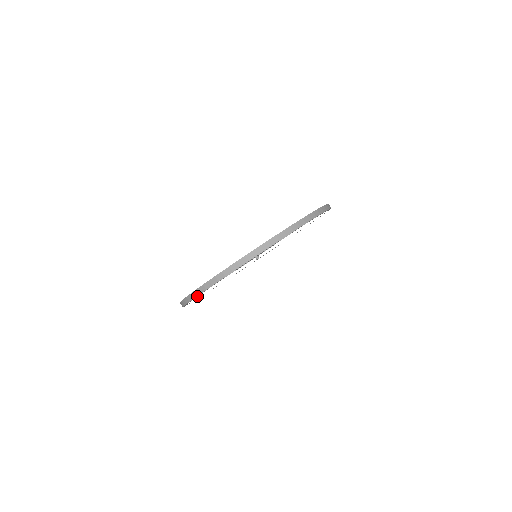
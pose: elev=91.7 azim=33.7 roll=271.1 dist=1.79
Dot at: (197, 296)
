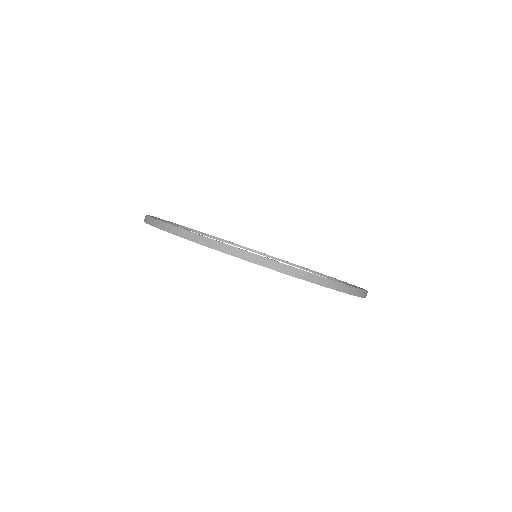
Dot at: occluded
